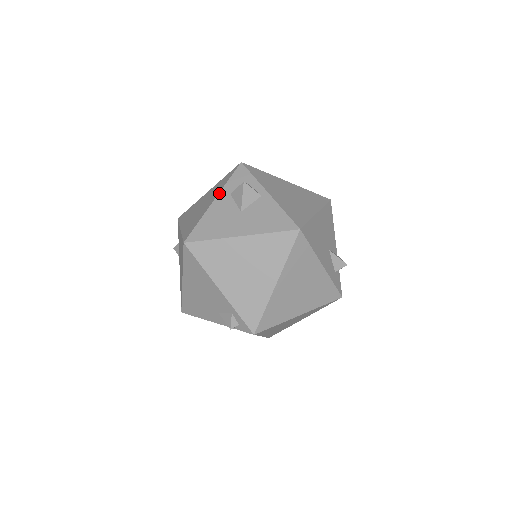
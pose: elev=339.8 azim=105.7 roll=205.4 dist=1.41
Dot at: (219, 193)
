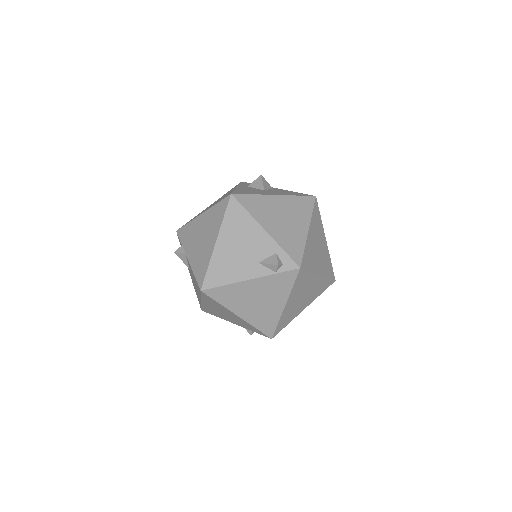
Dot at: (238, 186)
